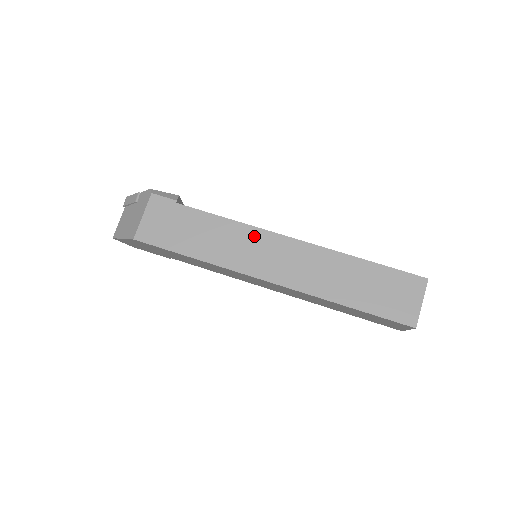
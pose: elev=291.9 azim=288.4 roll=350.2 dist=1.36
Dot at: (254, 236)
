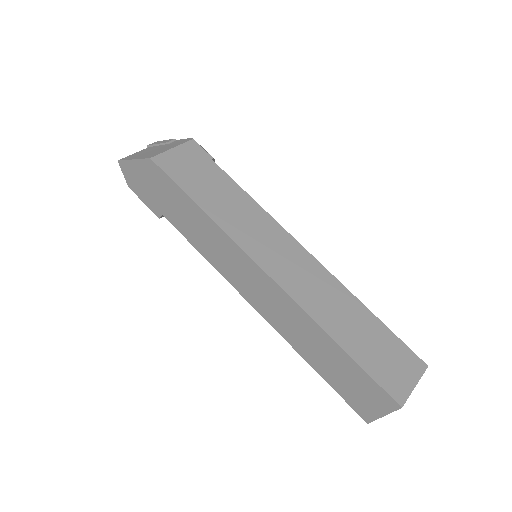
Dot at: (272, 228)
